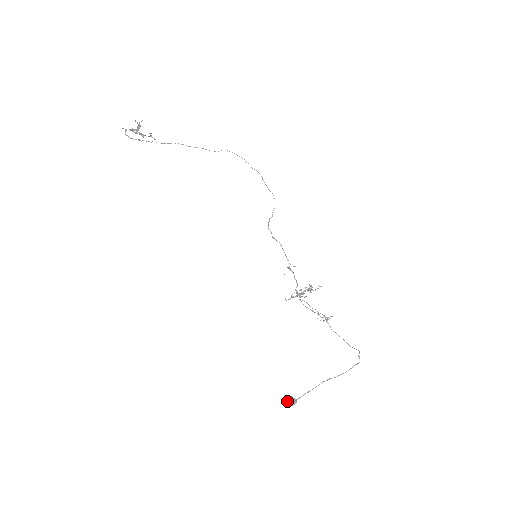
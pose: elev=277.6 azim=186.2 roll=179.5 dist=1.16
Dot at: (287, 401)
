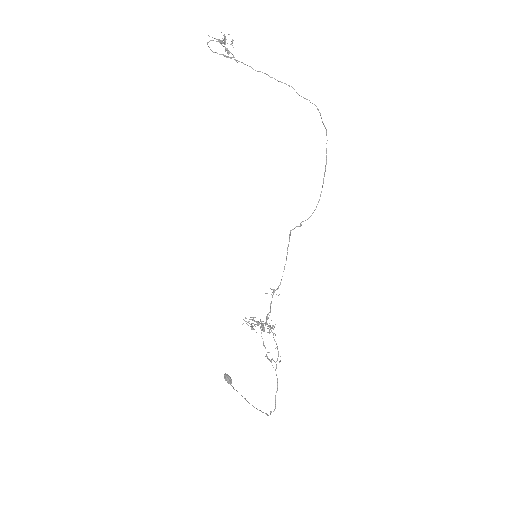
Dot at: (224, 377)
